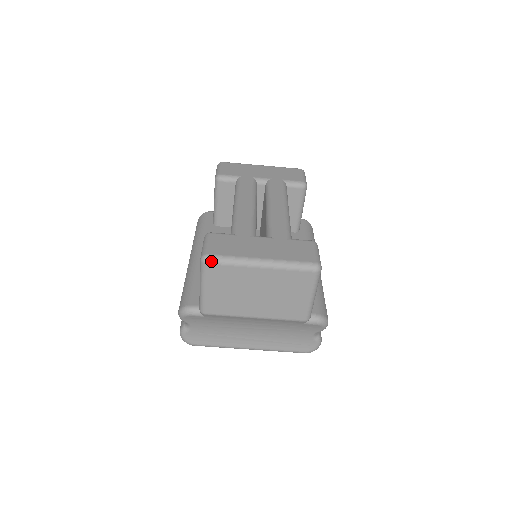
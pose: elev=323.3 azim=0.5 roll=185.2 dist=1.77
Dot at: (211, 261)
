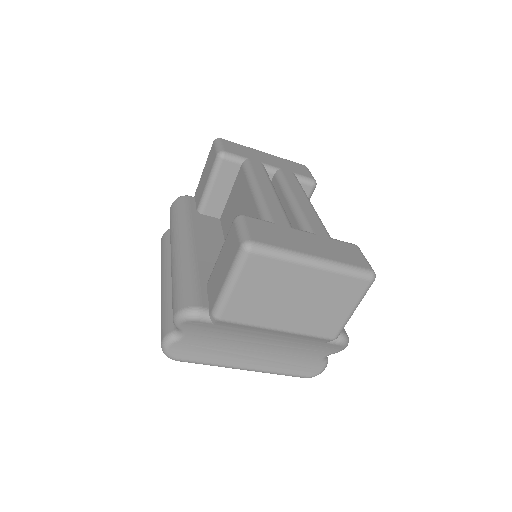
Dot at: (256, 250)
